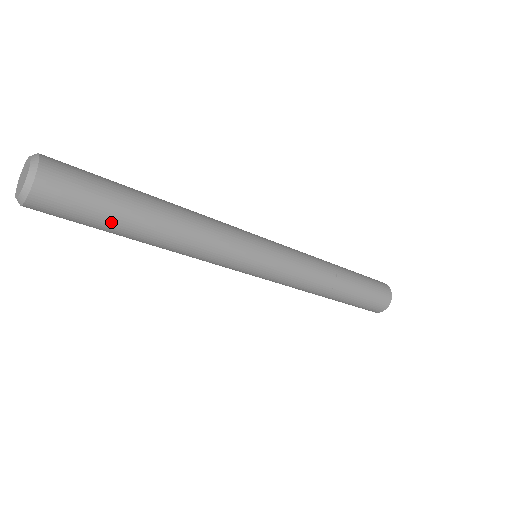
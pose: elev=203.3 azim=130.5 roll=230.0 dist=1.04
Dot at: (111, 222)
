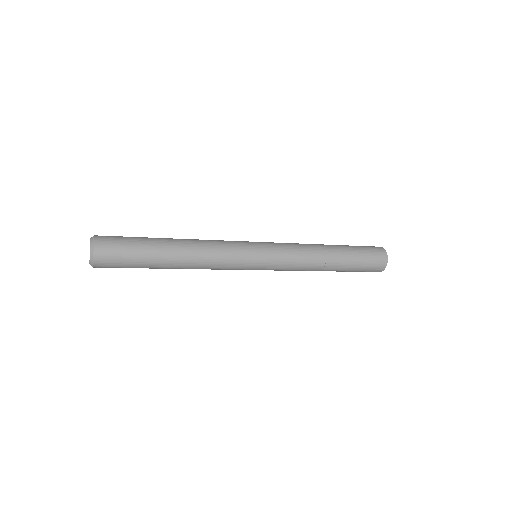
Dot at: occluded
